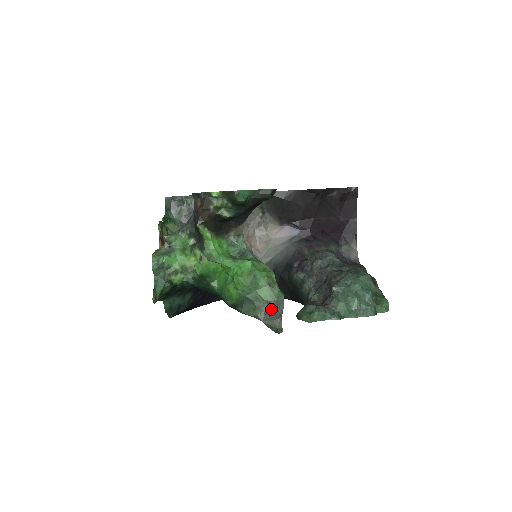
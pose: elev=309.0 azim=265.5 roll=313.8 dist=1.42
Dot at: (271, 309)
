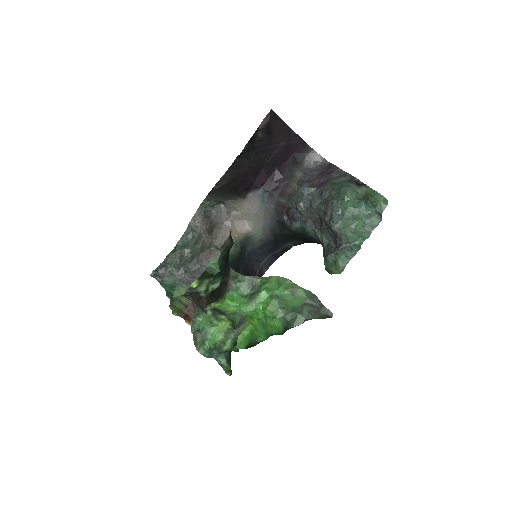
Dot at: (310, 307)
